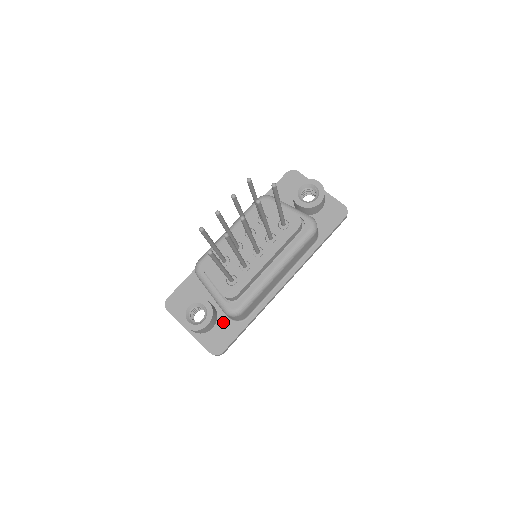
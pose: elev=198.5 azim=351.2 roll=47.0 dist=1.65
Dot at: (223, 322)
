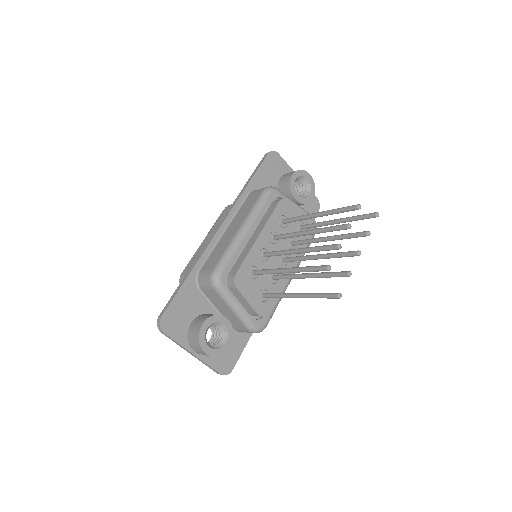
Dot at: occluded
